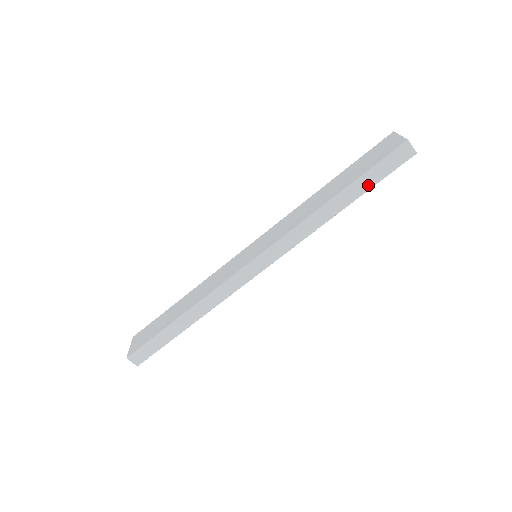
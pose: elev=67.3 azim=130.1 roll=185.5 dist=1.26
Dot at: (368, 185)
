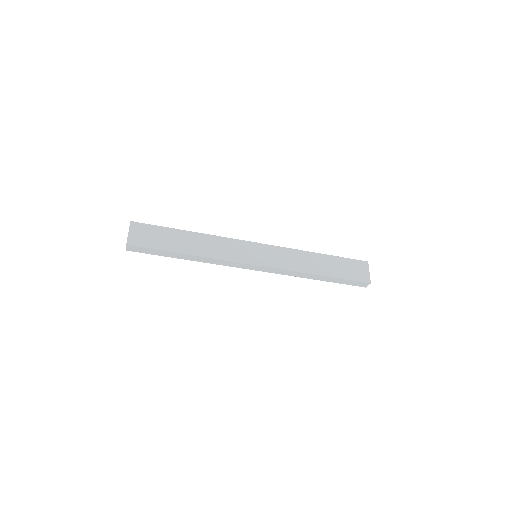
Dot at: (337, 282)
